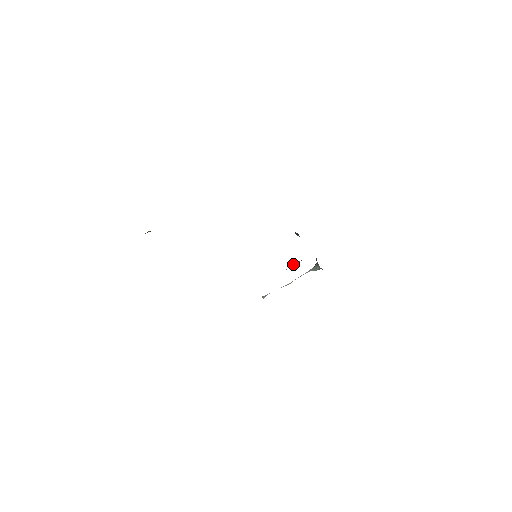
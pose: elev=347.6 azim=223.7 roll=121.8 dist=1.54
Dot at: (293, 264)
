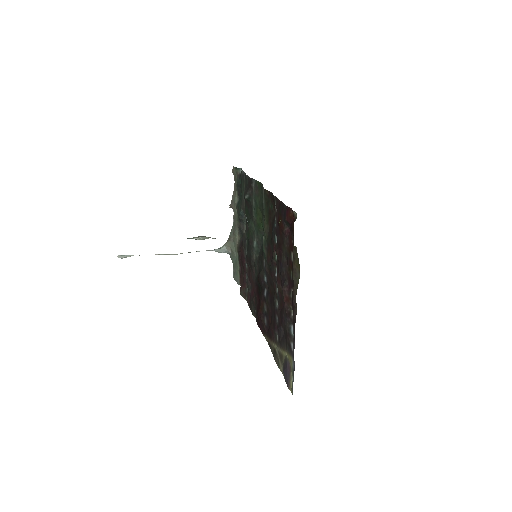
Dot at: (197, 237)
